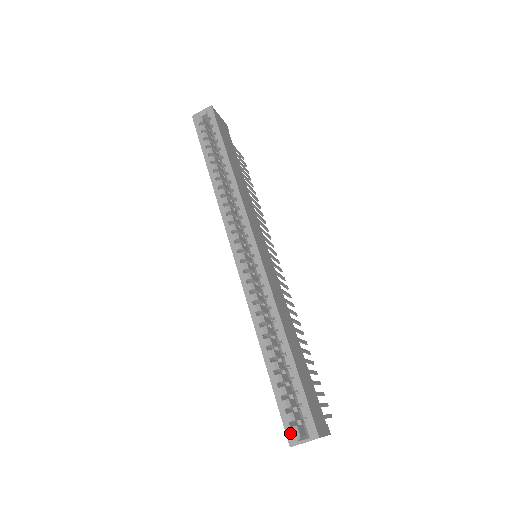
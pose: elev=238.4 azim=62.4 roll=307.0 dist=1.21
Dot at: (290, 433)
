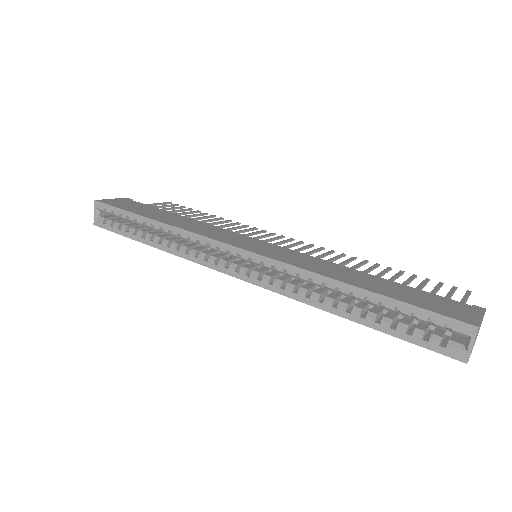
Dot at: (452, 353)
